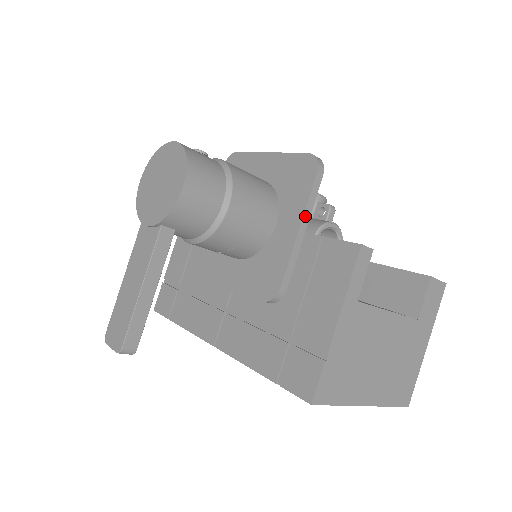
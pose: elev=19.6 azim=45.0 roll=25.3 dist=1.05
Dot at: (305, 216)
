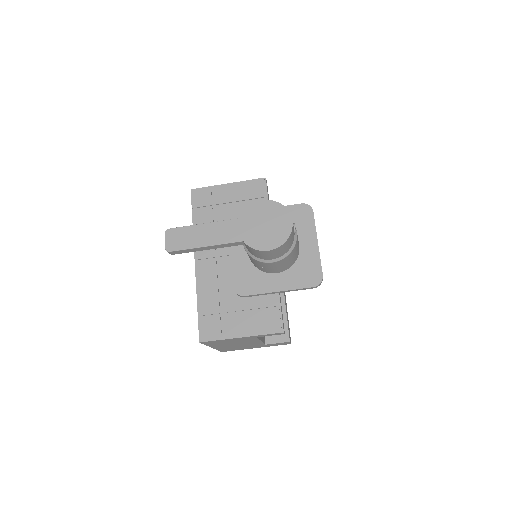
Dot at: (287, 291)
